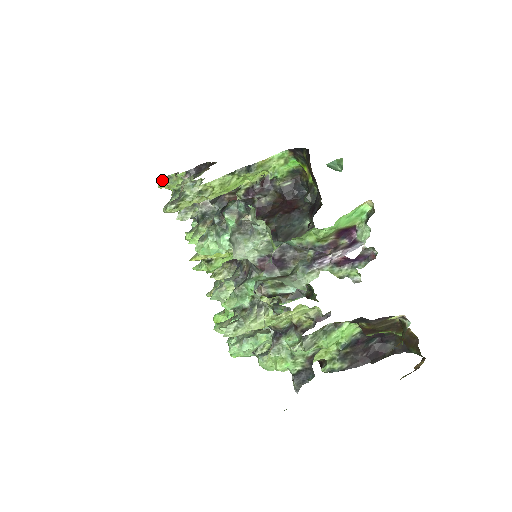
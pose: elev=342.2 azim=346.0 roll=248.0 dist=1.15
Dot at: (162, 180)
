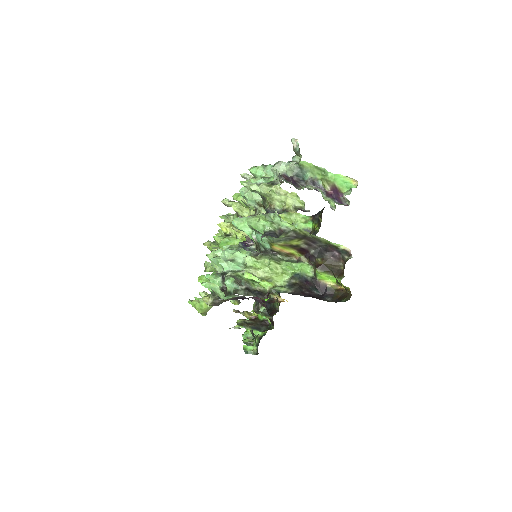
Dot at: (209, 241)
